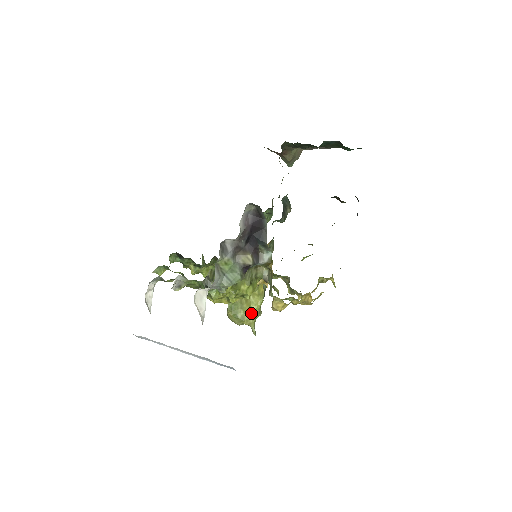
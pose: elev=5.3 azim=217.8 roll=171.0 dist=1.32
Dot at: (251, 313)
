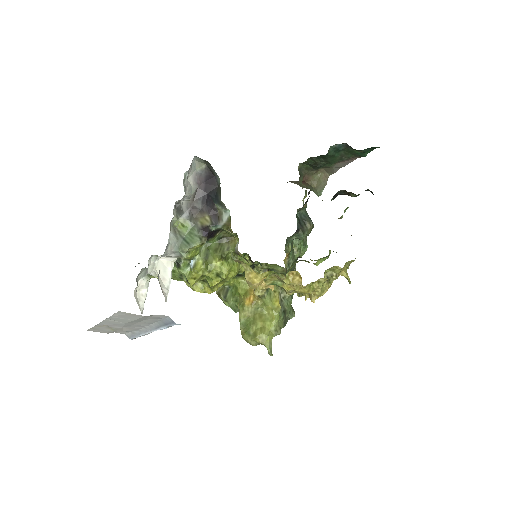
Dot at: (265, 329)
